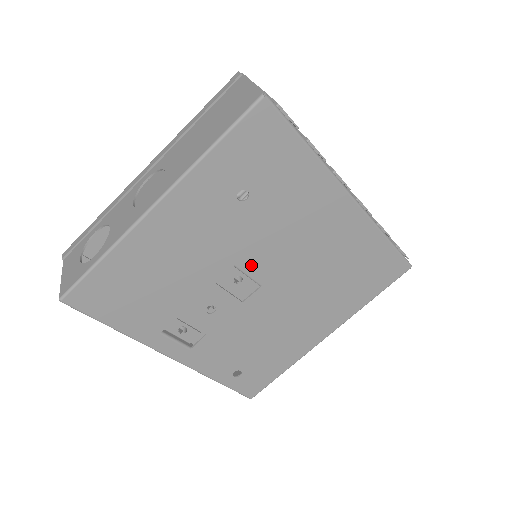
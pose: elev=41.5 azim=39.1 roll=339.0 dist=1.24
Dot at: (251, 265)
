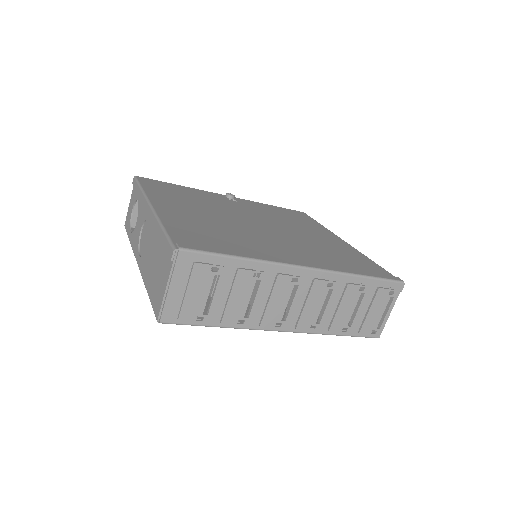
Dot at: occluded
